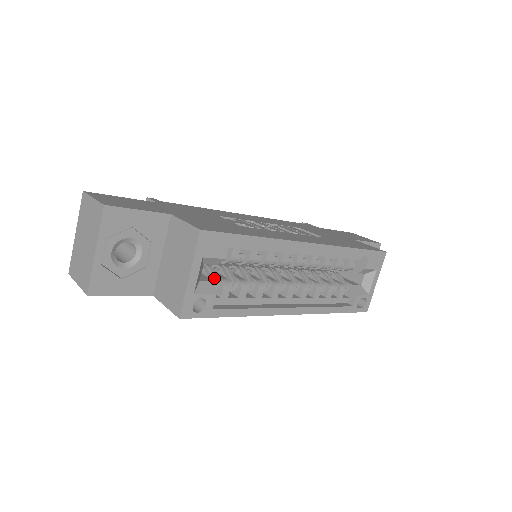
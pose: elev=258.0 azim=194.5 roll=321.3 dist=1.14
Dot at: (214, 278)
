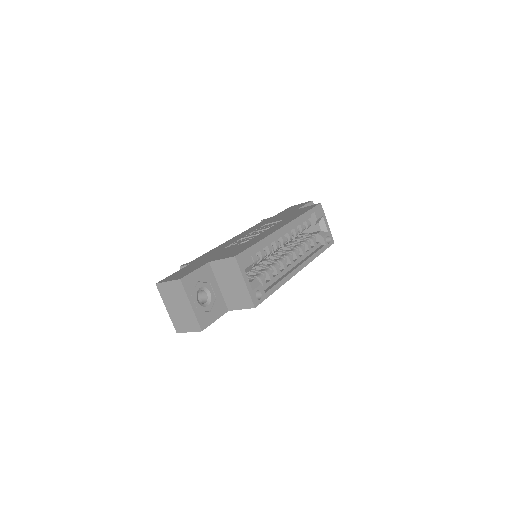
Dot at: (253, 278)
